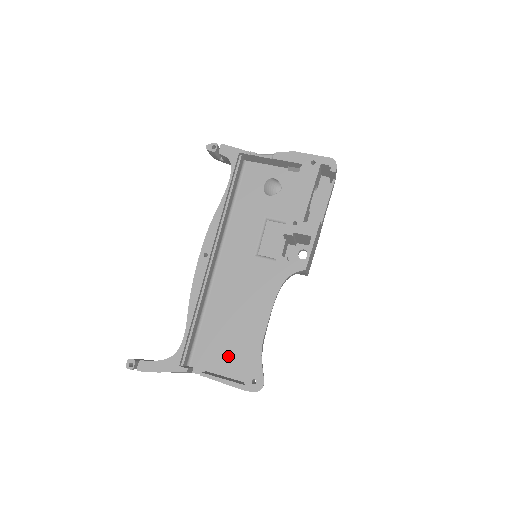
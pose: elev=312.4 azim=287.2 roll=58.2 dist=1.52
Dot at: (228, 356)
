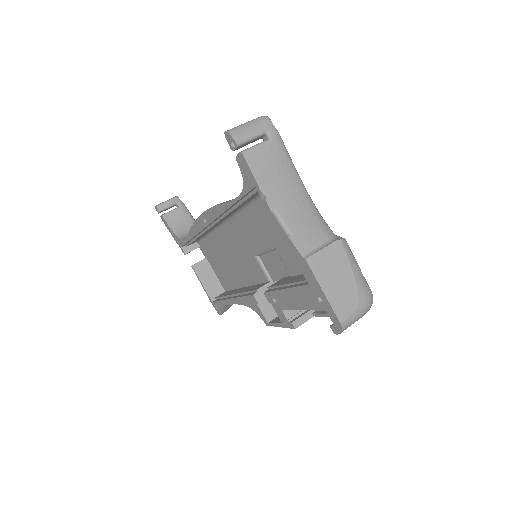
Dot at: (219, 270)
